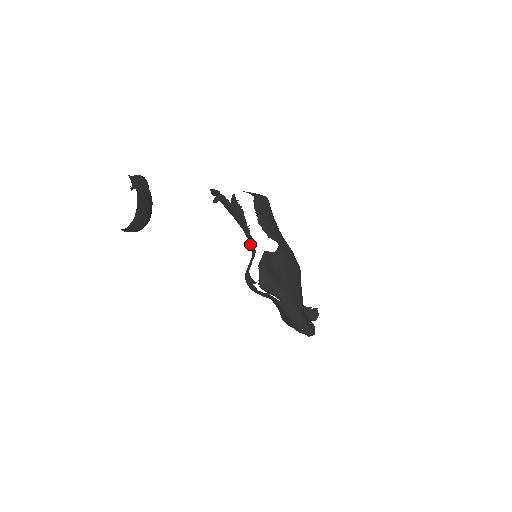
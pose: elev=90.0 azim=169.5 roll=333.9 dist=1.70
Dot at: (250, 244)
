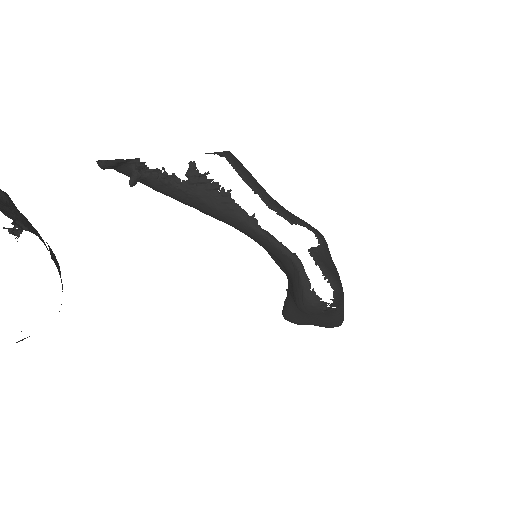
Dot at: (277, 246)
